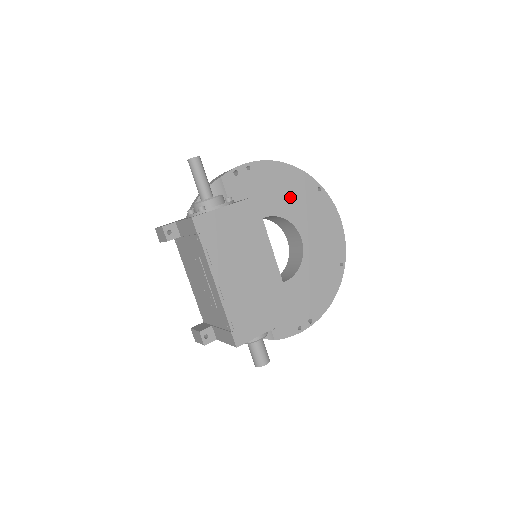
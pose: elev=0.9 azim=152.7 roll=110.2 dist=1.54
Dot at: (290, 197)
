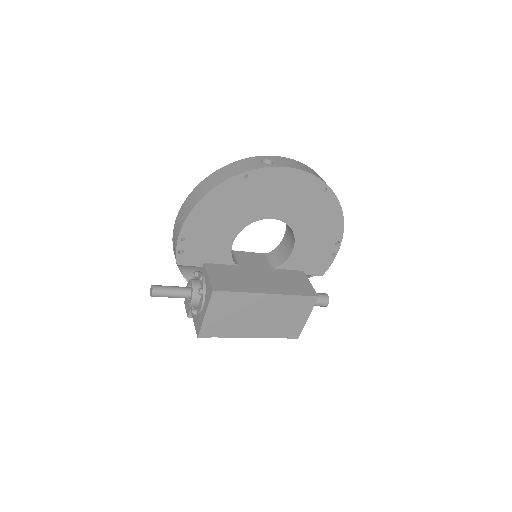
Dot at: (232, 212)
